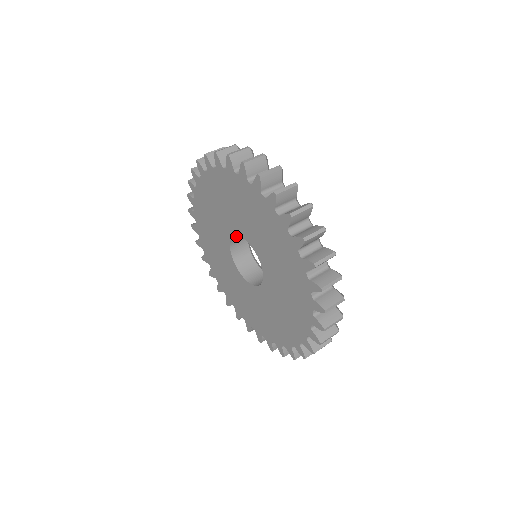
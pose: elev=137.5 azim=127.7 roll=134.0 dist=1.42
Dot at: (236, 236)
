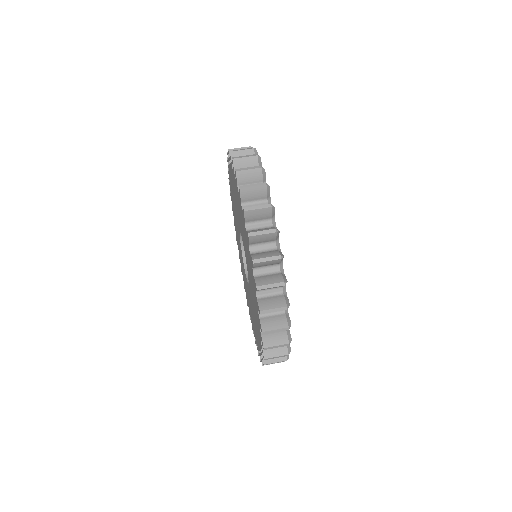
Dot at: occluded
